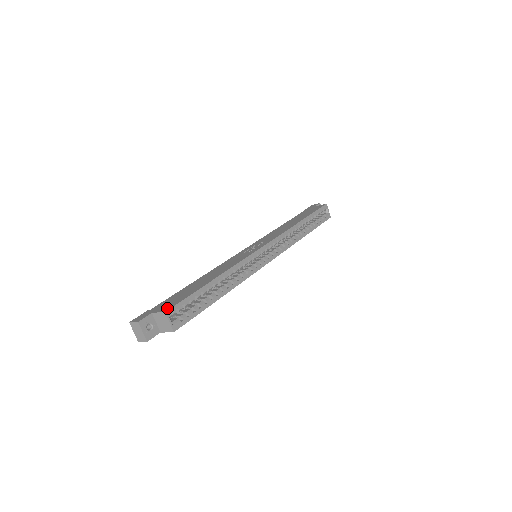
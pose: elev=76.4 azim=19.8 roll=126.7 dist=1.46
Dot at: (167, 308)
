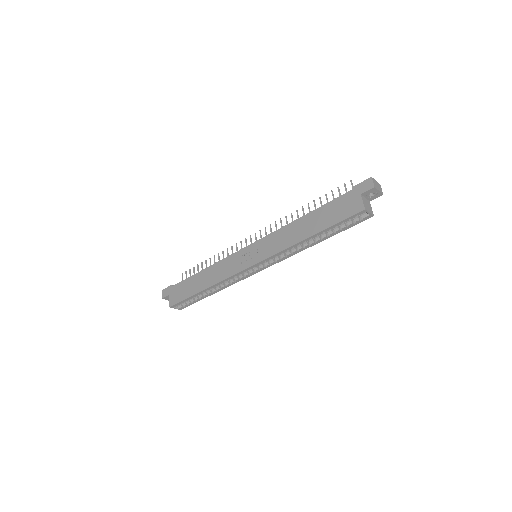
Dot at: (172, 303)
